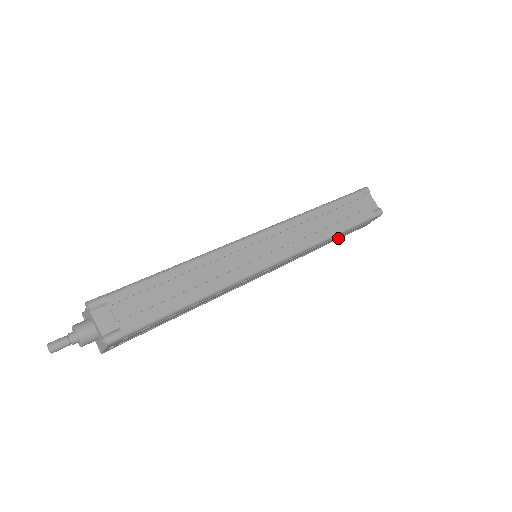
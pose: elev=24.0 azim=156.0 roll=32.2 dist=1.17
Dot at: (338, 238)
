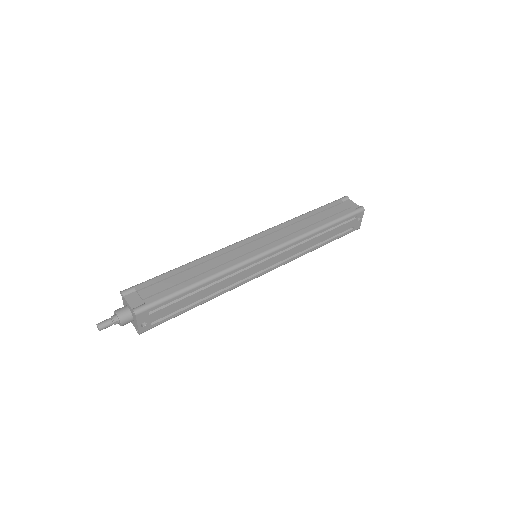
Dot at: (333, 238)
